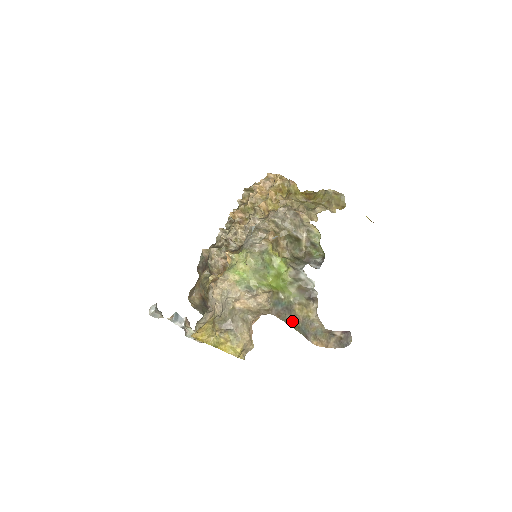
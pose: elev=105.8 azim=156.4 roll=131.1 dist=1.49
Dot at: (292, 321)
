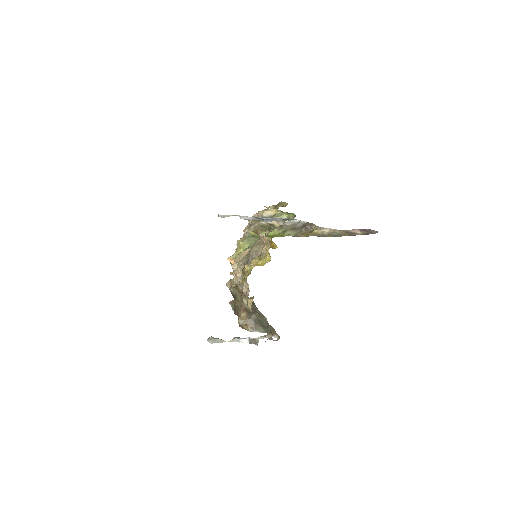
Dot at: occluded
